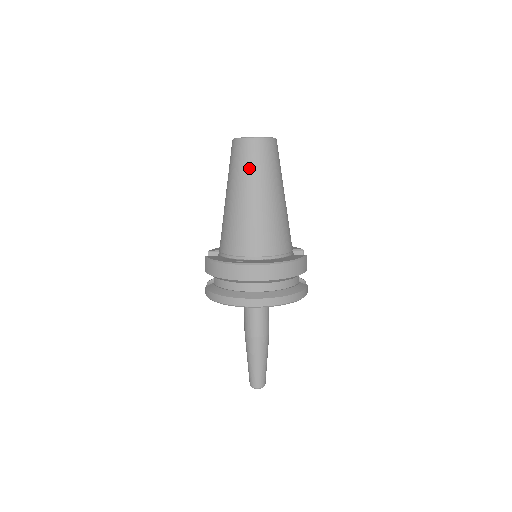
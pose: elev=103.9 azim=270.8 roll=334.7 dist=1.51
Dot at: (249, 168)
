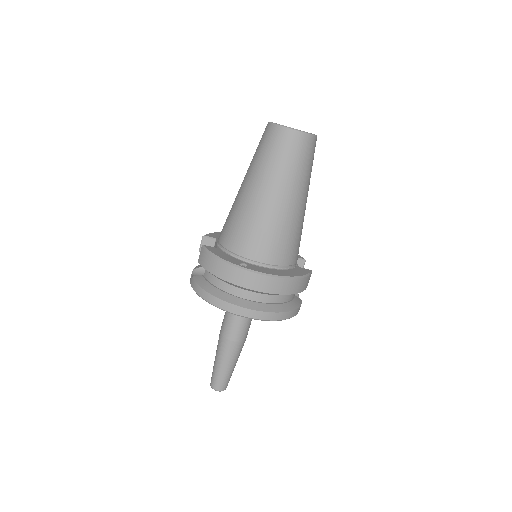
Dot at: (281, 163)
